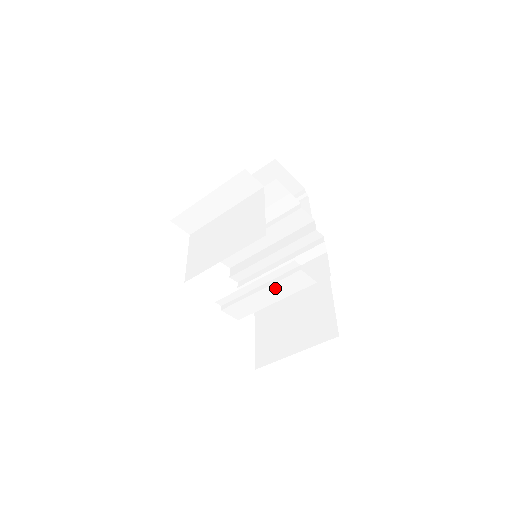
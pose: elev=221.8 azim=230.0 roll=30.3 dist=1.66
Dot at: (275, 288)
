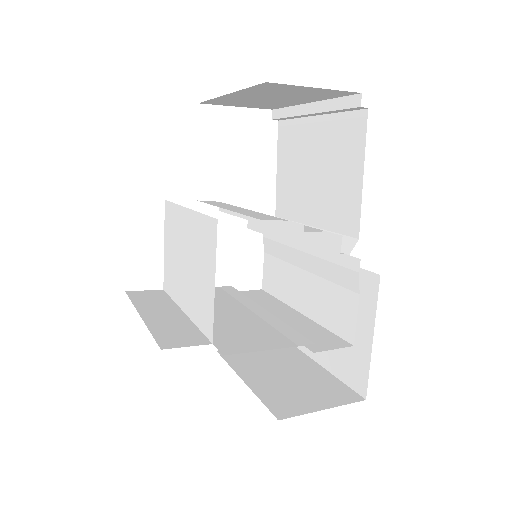
Dot at: occluded
